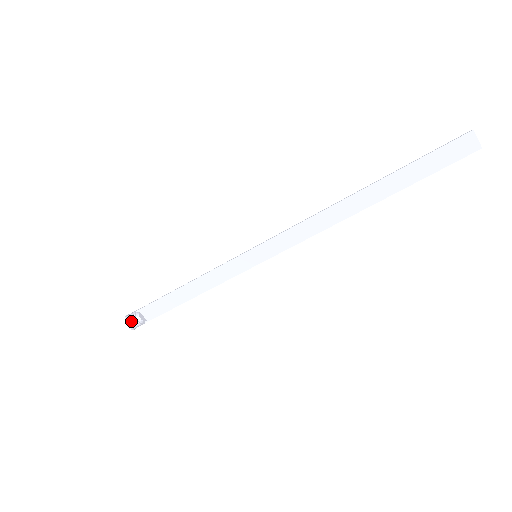
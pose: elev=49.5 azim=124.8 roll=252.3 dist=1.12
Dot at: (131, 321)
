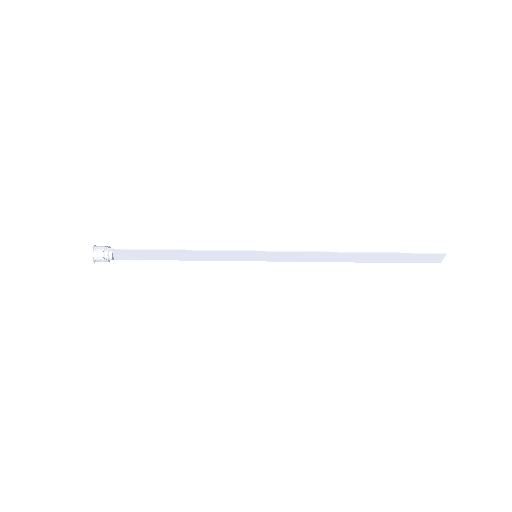
Dot at: (100, 258)
